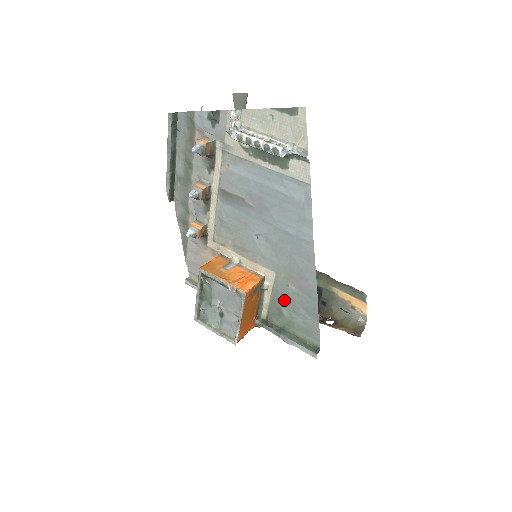
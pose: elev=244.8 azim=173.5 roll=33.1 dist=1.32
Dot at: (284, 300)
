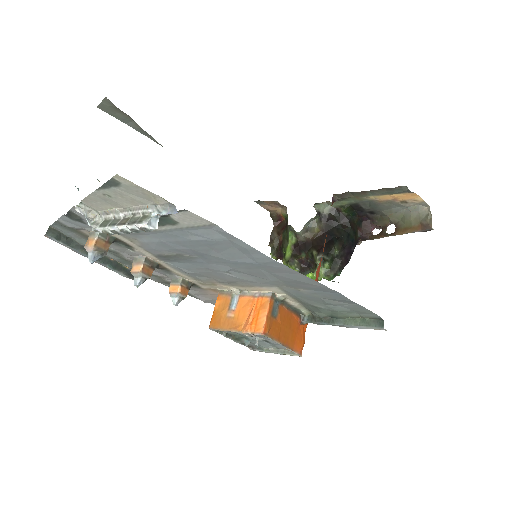
Dot at: (309, 300)
